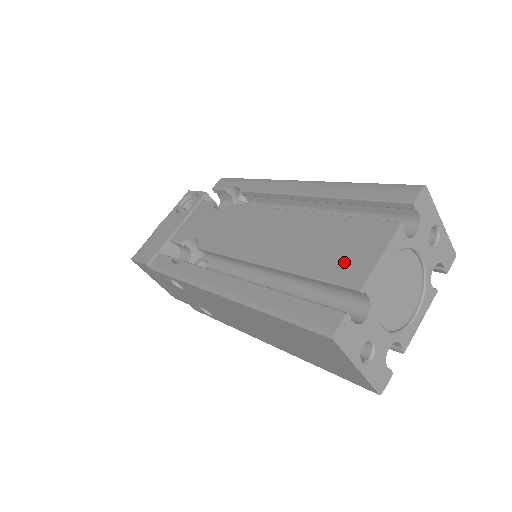
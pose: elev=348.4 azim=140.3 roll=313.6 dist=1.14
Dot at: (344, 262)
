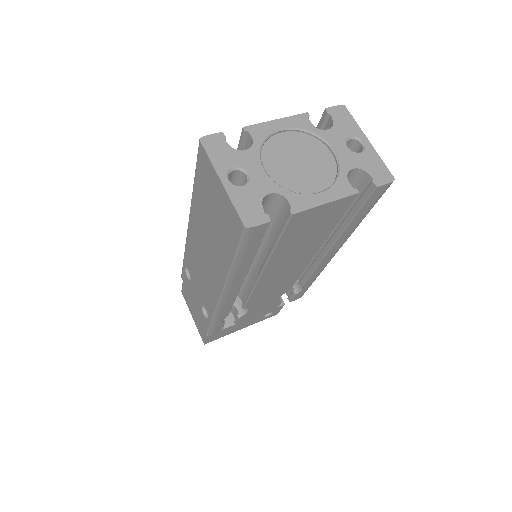
Dot at: occluded
